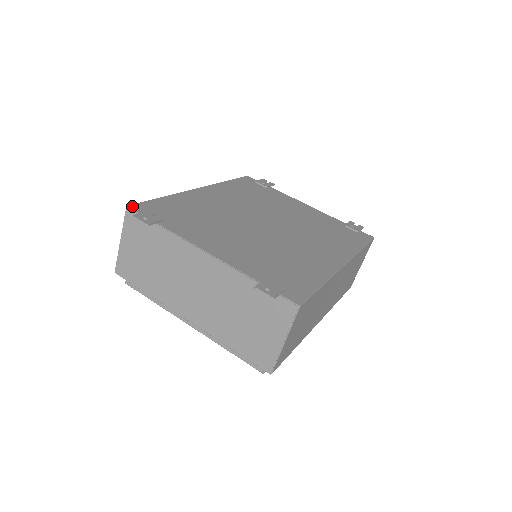
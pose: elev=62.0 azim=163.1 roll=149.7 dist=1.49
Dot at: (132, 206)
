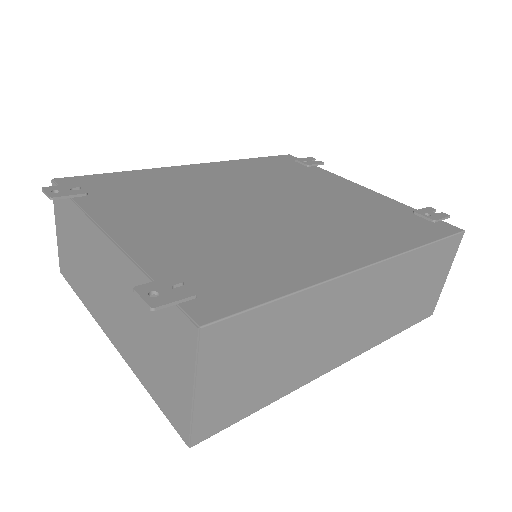
Dot at: (59, 179)
